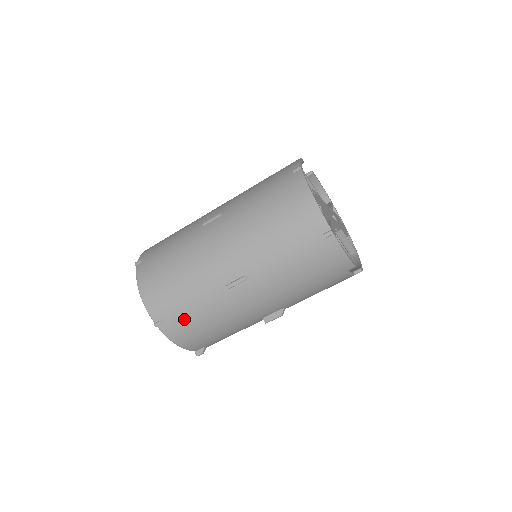
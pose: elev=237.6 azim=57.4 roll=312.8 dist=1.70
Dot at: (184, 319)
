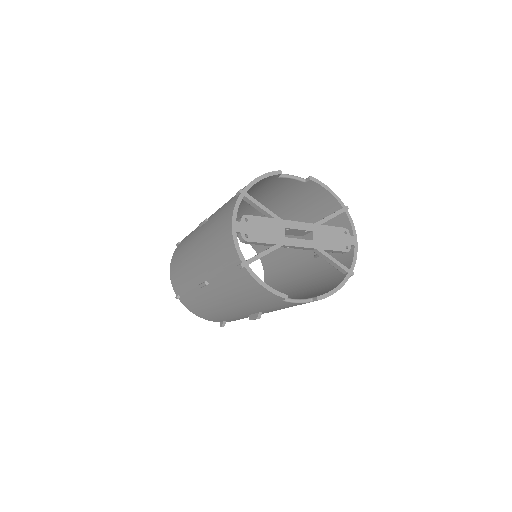
Dot at: (189, 300)
